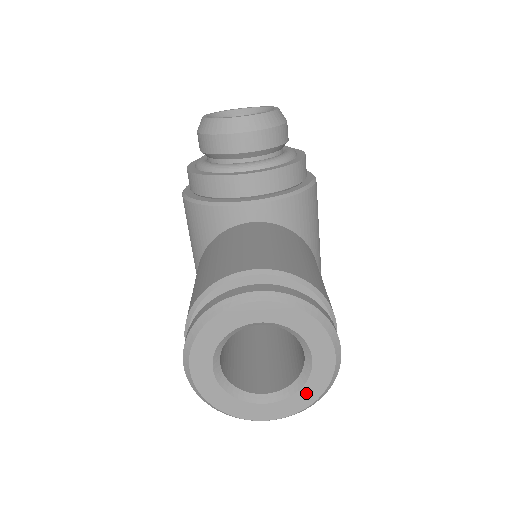
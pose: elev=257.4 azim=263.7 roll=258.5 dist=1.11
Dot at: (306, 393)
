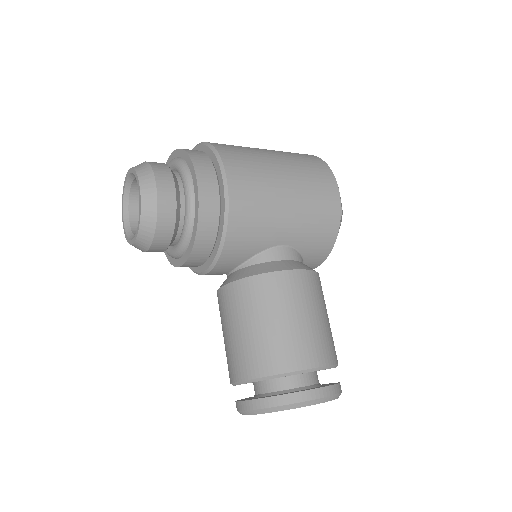
Dot at: occluded
